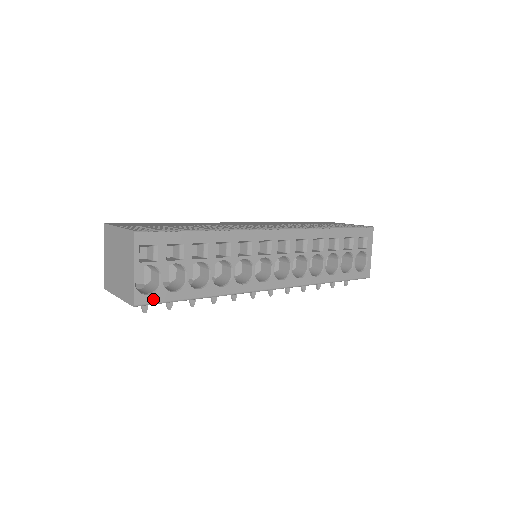
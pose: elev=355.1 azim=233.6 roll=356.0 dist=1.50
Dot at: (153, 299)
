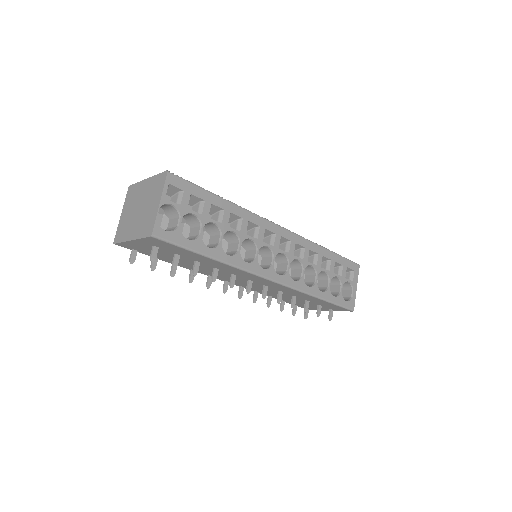
Dot at: (169, 237)
